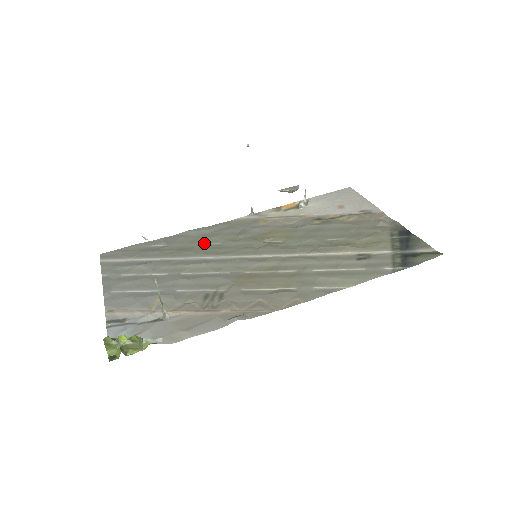
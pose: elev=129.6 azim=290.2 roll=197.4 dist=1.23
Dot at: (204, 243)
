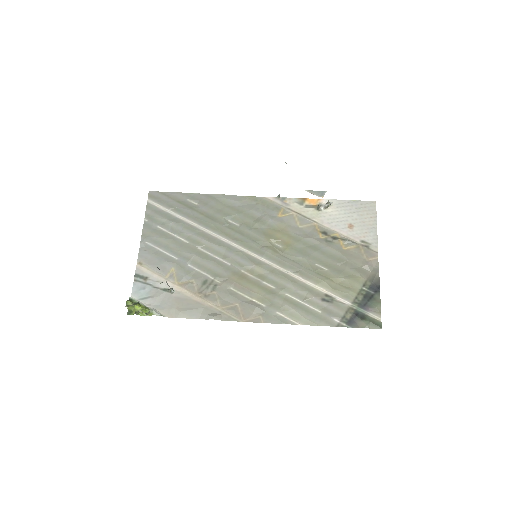
Dot at: (227, 218)
